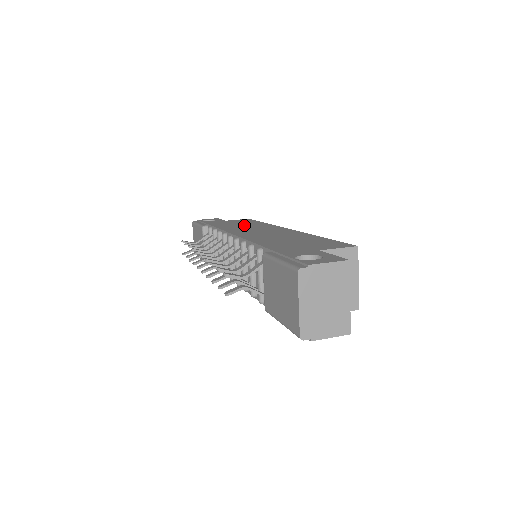
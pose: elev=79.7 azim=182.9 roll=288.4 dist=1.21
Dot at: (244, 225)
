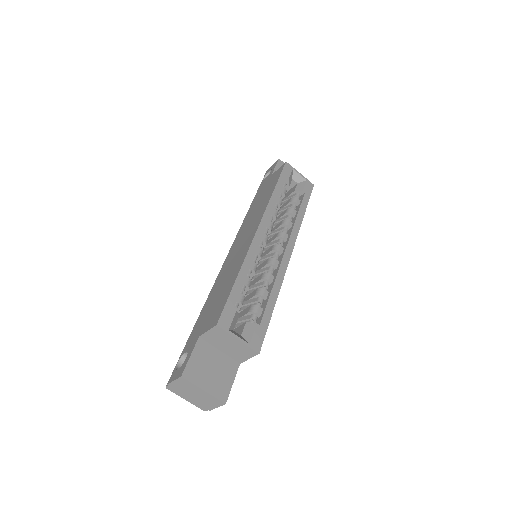
Dot at: (258, 207)
